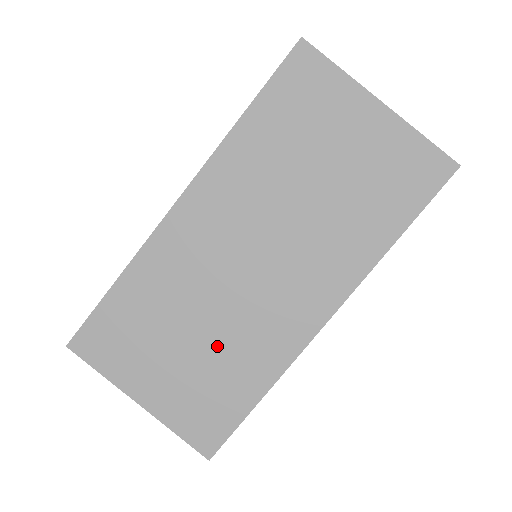
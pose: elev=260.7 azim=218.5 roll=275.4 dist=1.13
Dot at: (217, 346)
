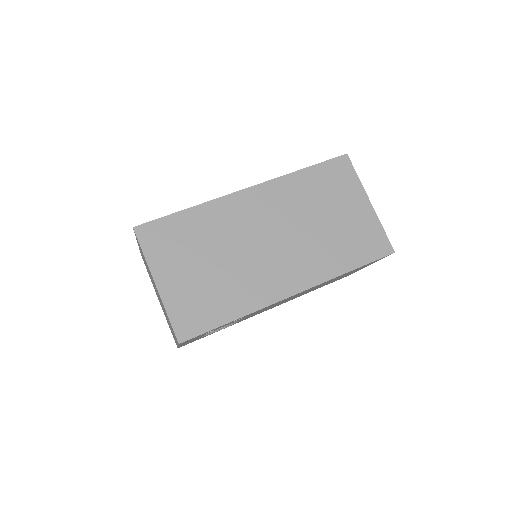
Dot at: (225, 276)
